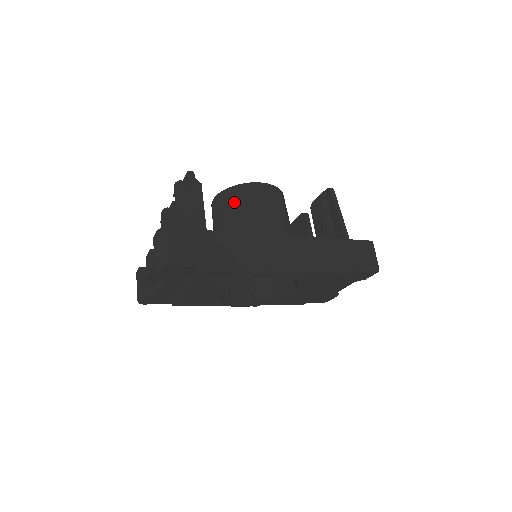
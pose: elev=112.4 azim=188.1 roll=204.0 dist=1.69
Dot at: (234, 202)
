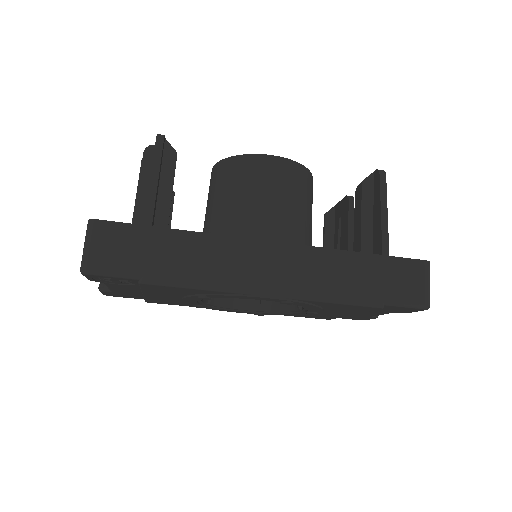
Dot at: (228, 181)
